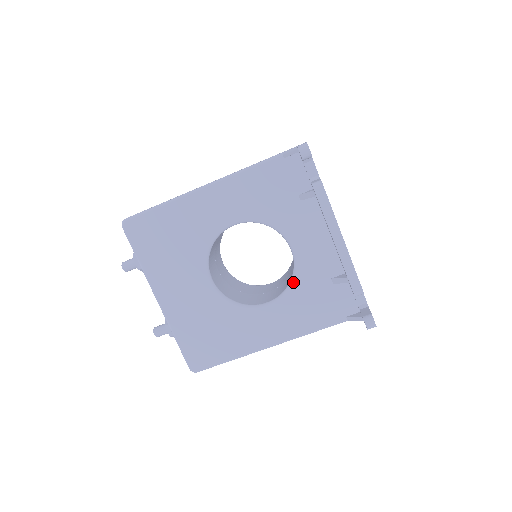
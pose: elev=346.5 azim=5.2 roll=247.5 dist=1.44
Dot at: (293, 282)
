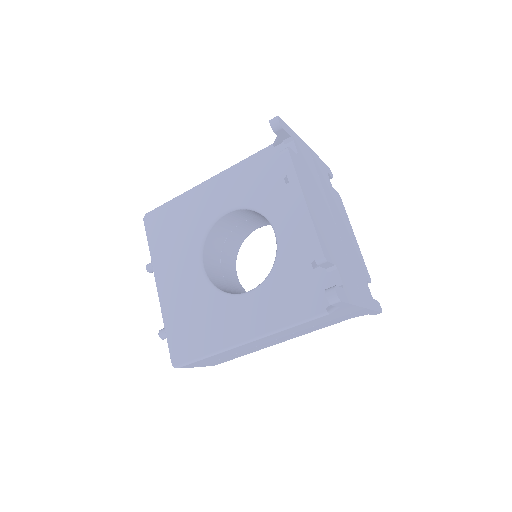
Dot at: (274, 267)
